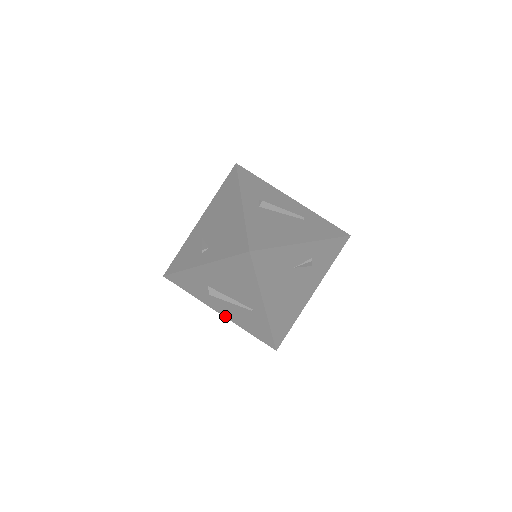
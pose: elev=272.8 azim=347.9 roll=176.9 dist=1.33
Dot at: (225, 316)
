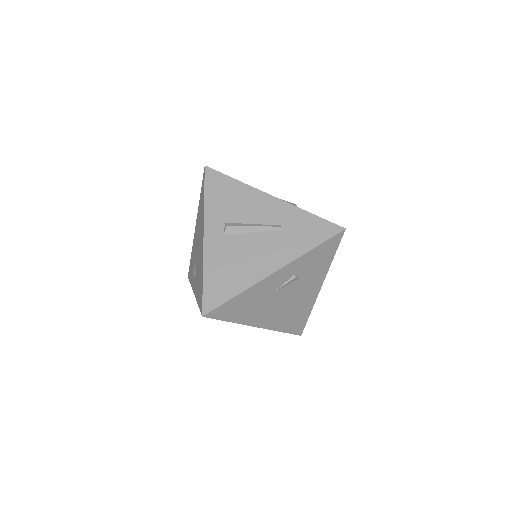
Dot at: occluded
